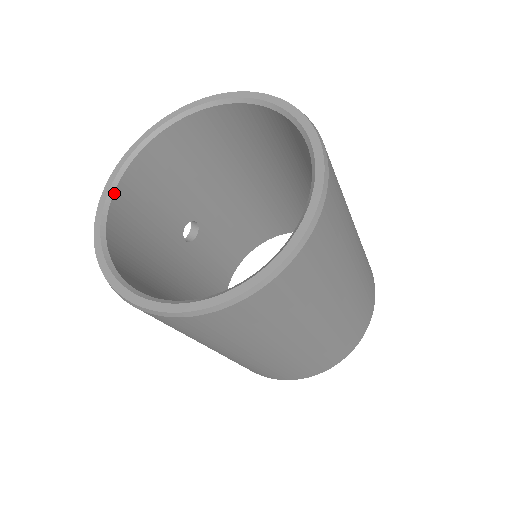
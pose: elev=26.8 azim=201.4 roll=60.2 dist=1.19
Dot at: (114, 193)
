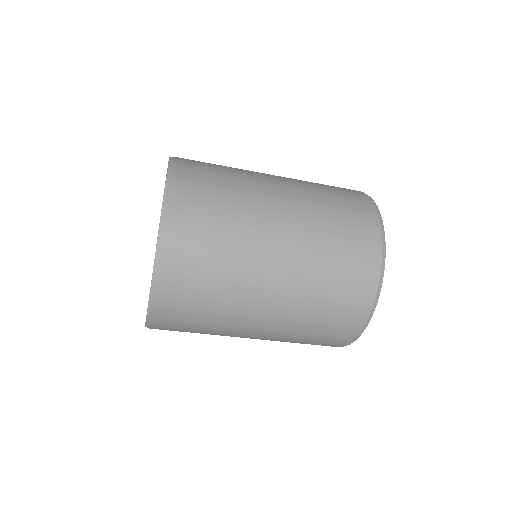
Dot at: occluded
